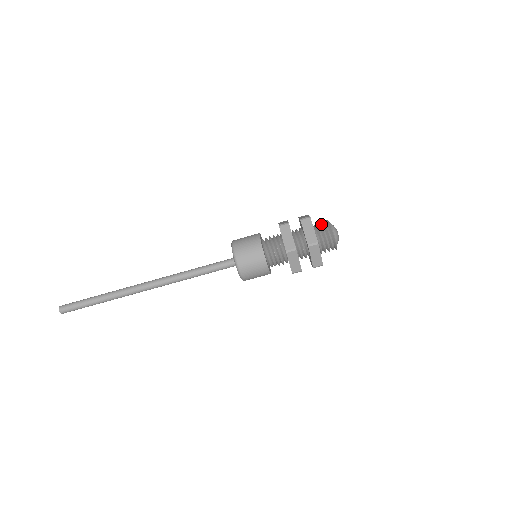
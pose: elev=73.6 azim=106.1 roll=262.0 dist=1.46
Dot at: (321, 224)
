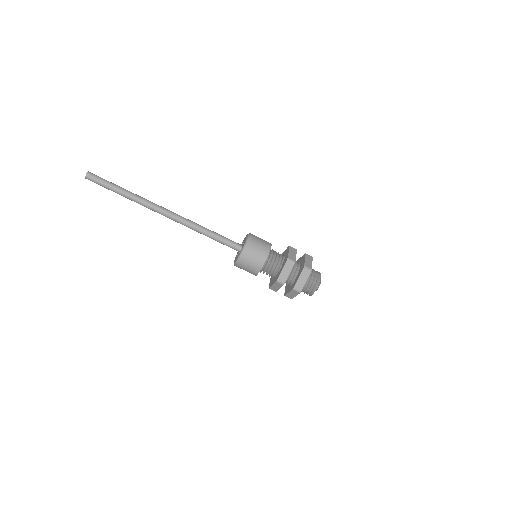
Dot at: occluded
